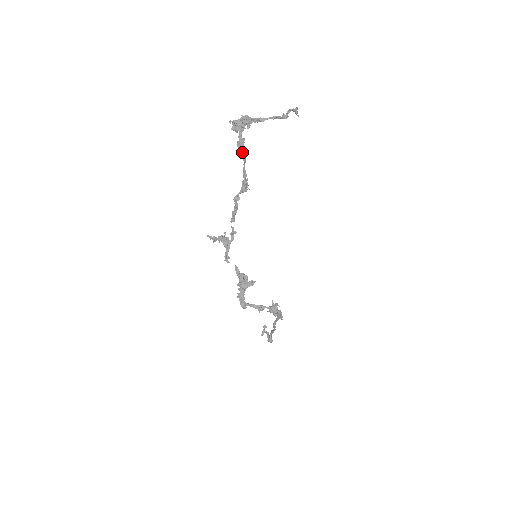
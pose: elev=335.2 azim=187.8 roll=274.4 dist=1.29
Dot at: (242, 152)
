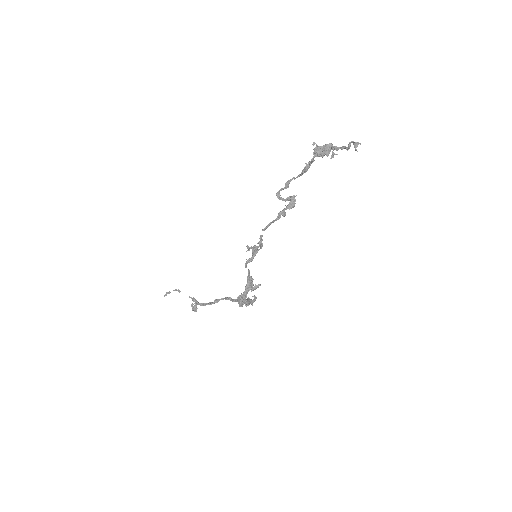
Dot at: (305, 172)
